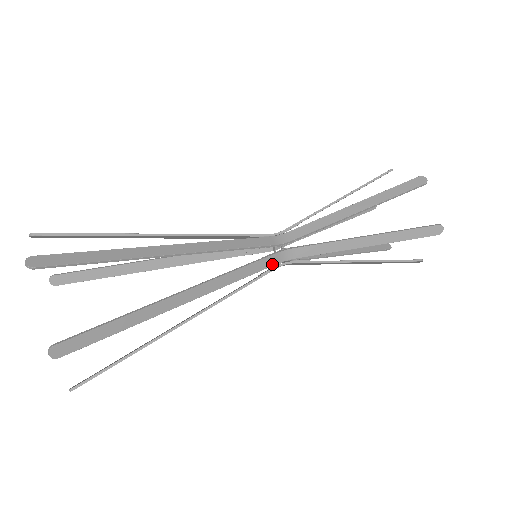
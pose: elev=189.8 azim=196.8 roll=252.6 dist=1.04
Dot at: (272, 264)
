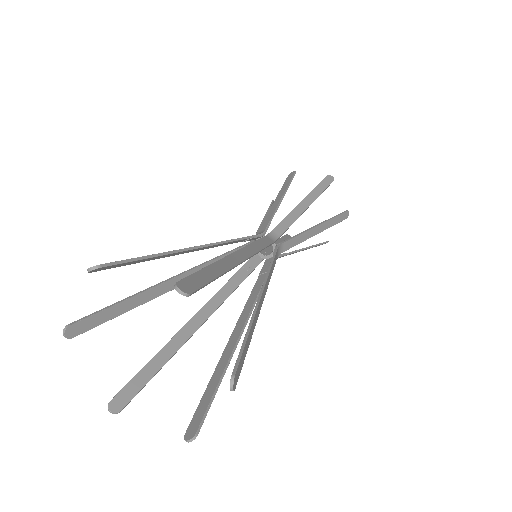
Dot at: occluded
